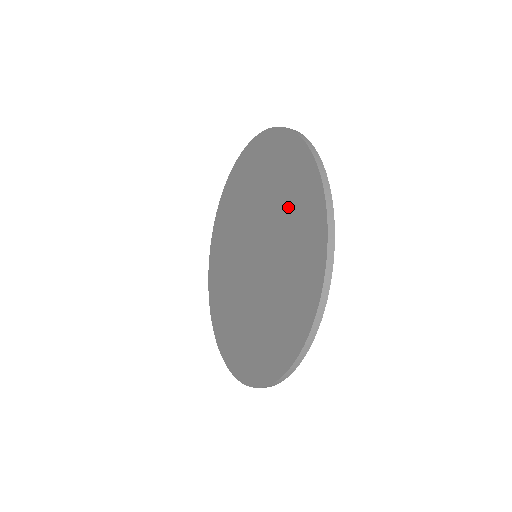
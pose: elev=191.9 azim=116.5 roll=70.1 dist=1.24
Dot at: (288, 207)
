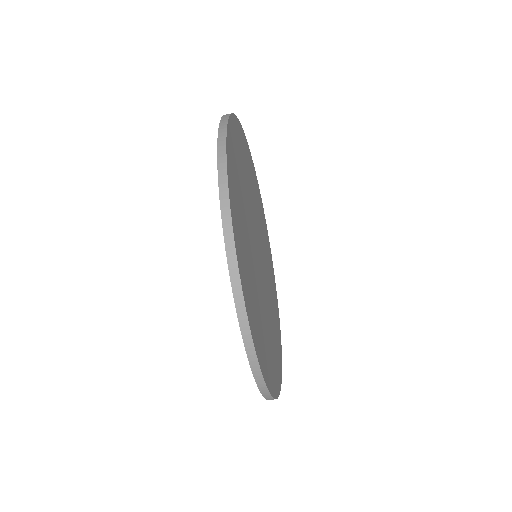
Dot at: occluded
